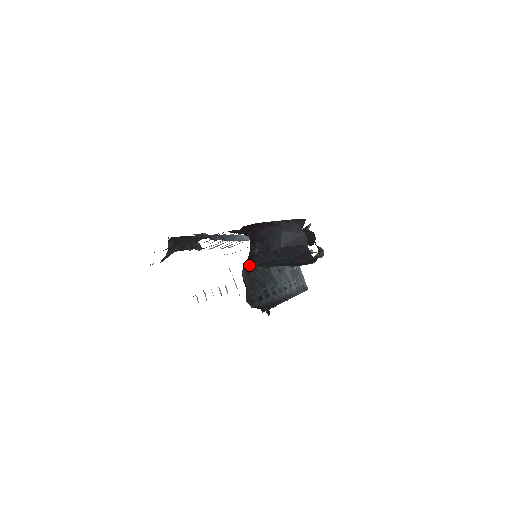
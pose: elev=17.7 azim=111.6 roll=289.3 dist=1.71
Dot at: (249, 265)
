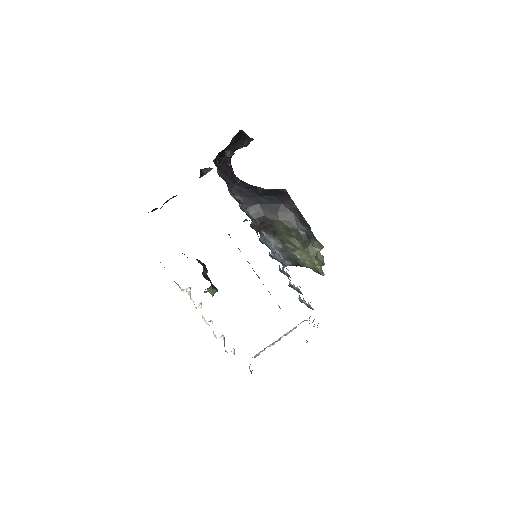
Dot at: occluded
